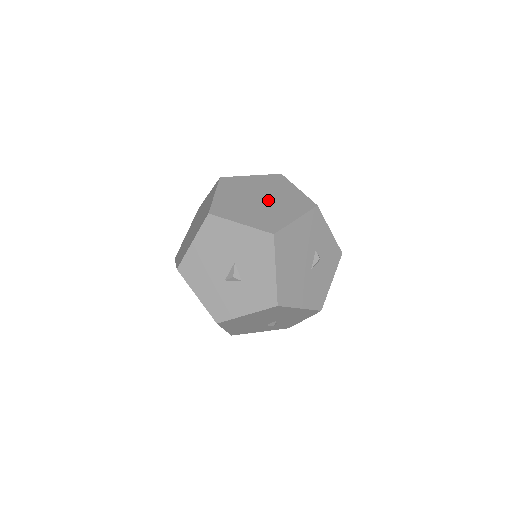
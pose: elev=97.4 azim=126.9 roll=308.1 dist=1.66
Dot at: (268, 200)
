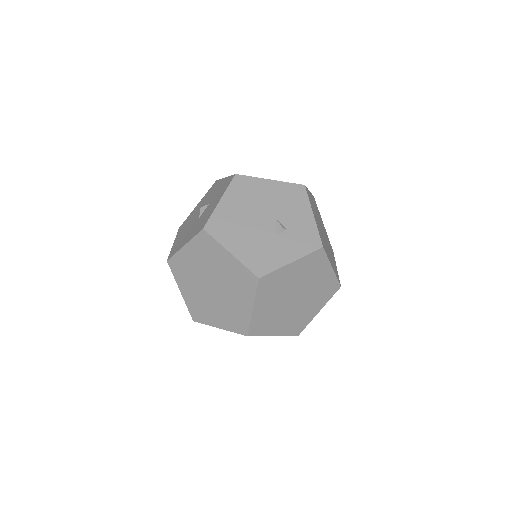
Dot at: occluded
